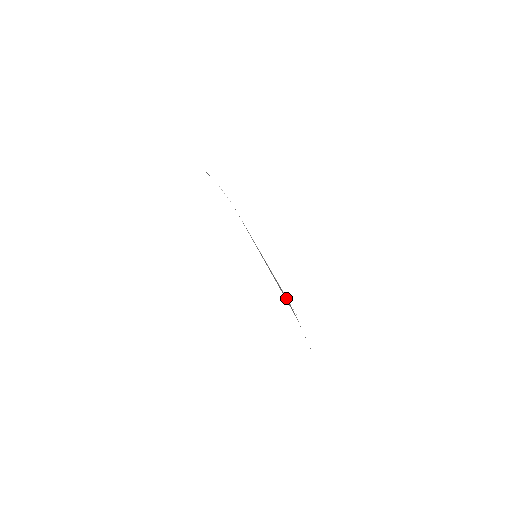
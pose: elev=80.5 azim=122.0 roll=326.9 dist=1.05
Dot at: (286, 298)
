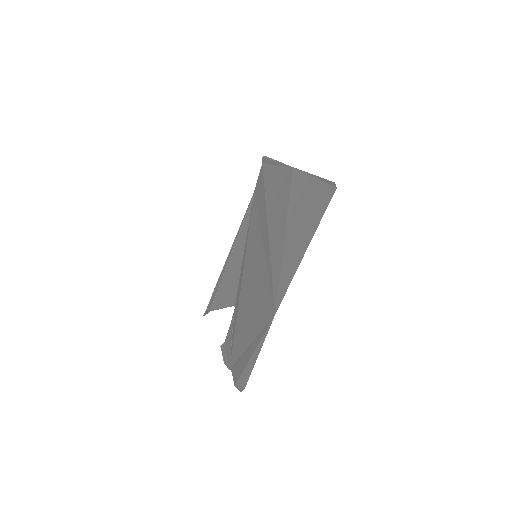
Dot at: (230, 294)
